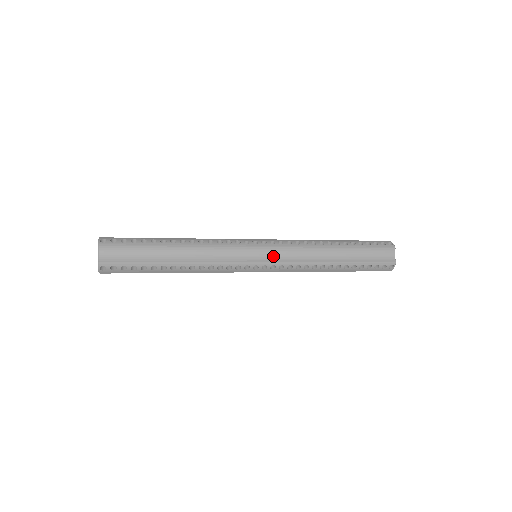
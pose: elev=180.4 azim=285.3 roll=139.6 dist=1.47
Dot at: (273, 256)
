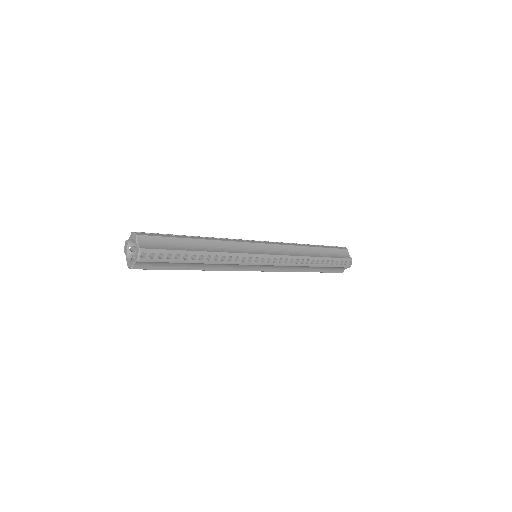
Dot at: (272, 251)
